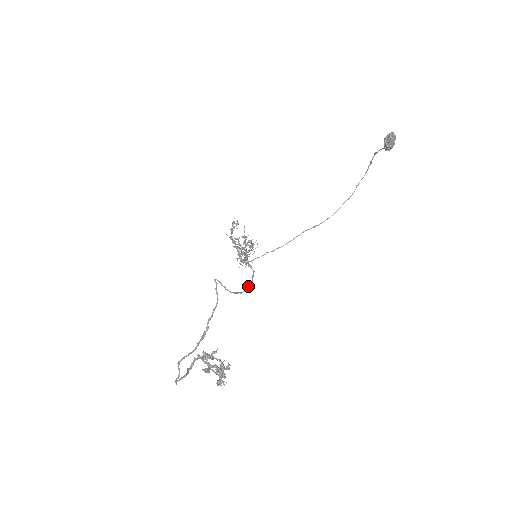
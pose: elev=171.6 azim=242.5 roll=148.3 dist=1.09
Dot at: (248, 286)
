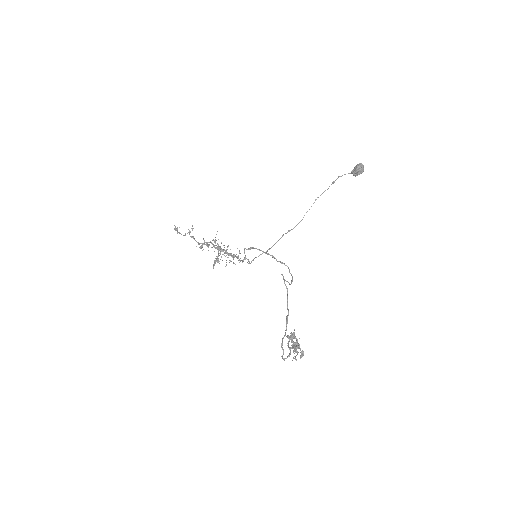
Dot at: (292, 279)
